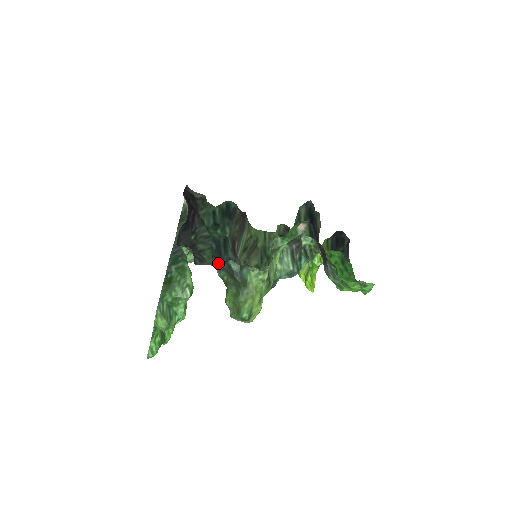
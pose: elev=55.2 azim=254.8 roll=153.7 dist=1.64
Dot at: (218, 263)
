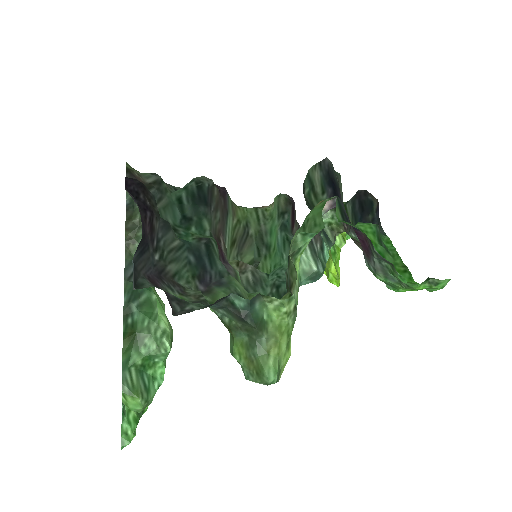
Dot at: occluded
